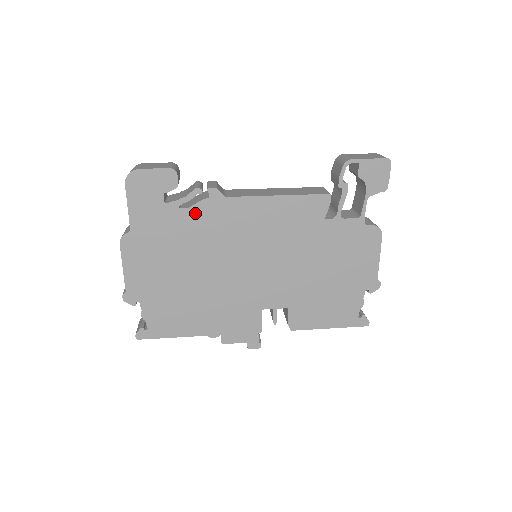
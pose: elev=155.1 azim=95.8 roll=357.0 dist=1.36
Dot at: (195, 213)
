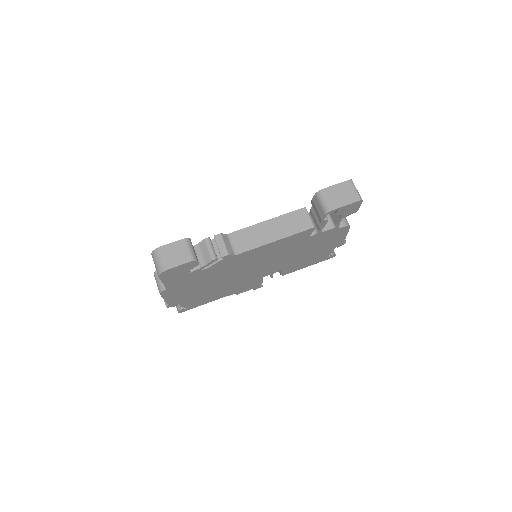
Dot at: (213, 268)
